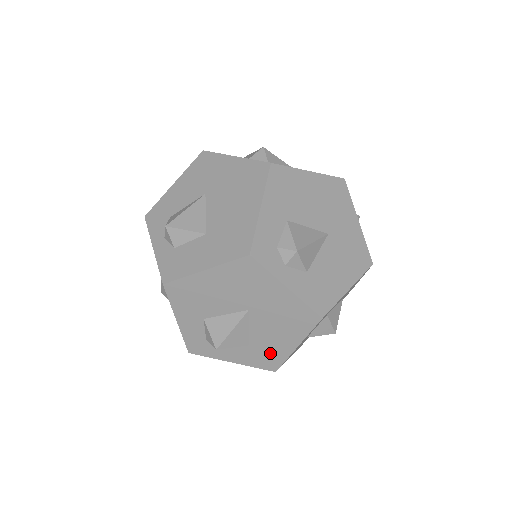
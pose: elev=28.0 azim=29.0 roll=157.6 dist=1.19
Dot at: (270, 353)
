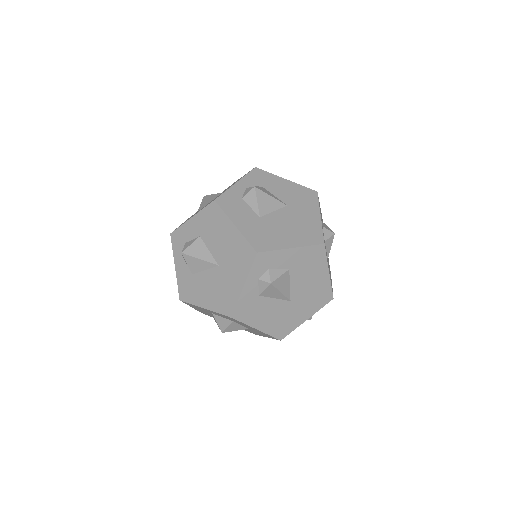
Dot at: (192, 291)
